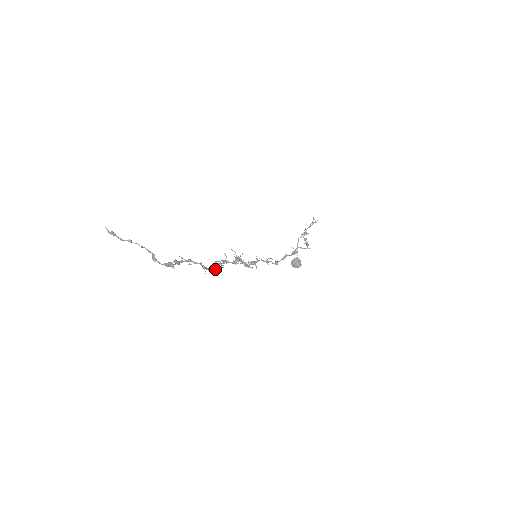
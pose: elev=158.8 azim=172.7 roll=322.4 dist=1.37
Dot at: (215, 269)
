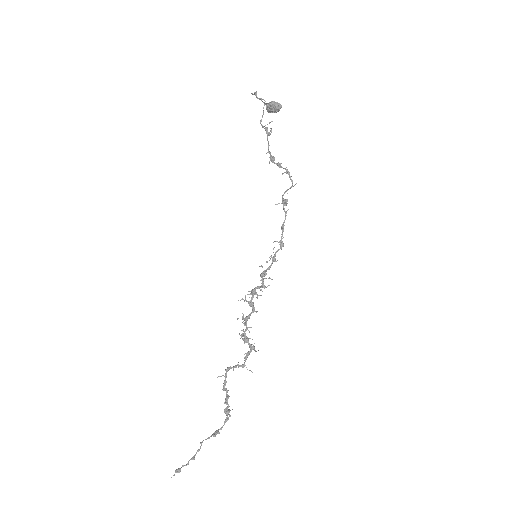
Dot at: (250, 347)
